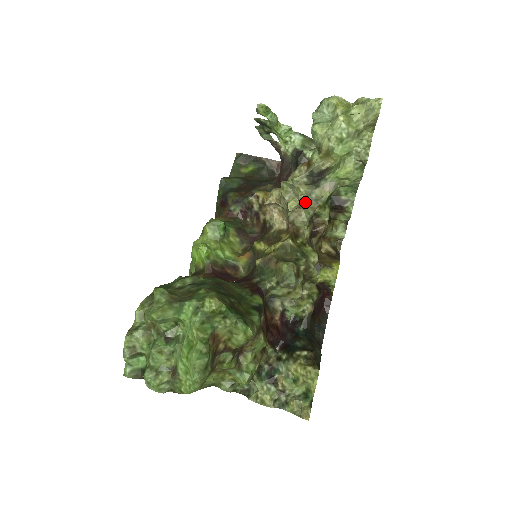
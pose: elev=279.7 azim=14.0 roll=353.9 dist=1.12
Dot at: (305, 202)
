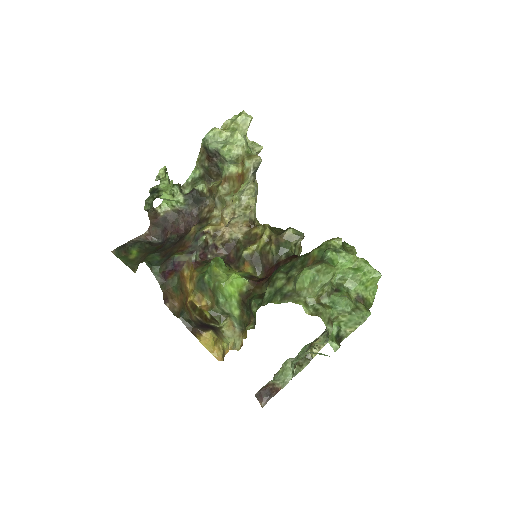
Dot at: (254, 197)
